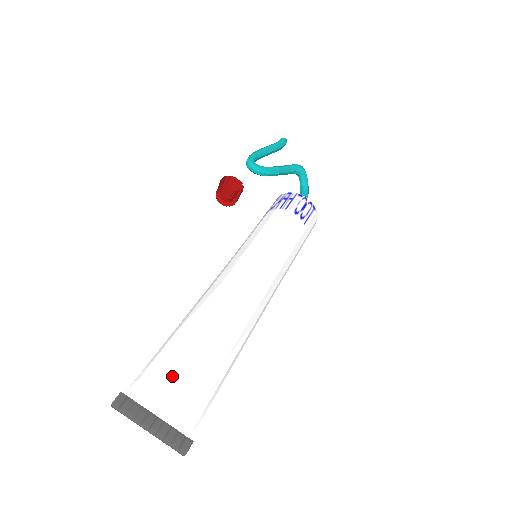
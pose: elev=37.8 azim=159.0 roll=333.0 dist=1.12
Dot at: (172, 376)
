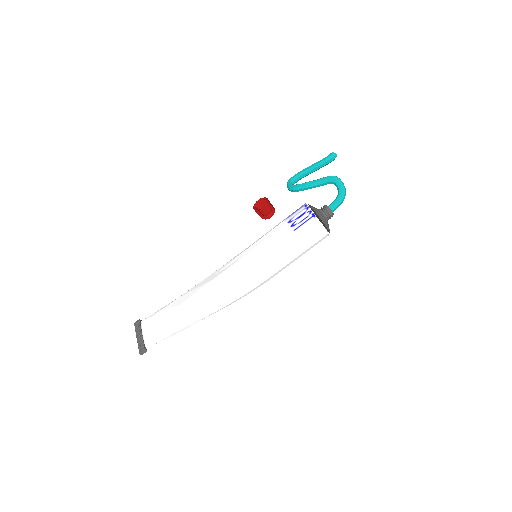
Dot at: (158, 318)
